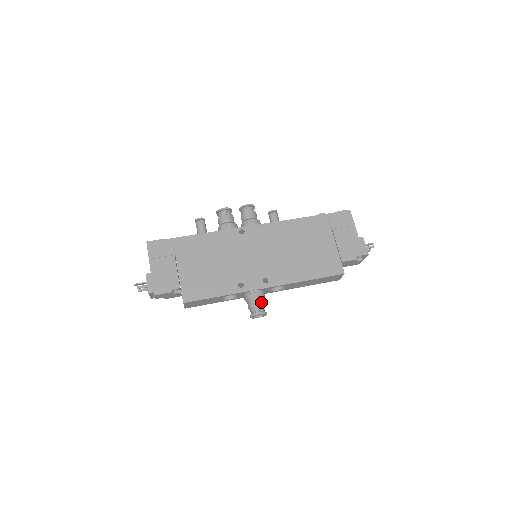
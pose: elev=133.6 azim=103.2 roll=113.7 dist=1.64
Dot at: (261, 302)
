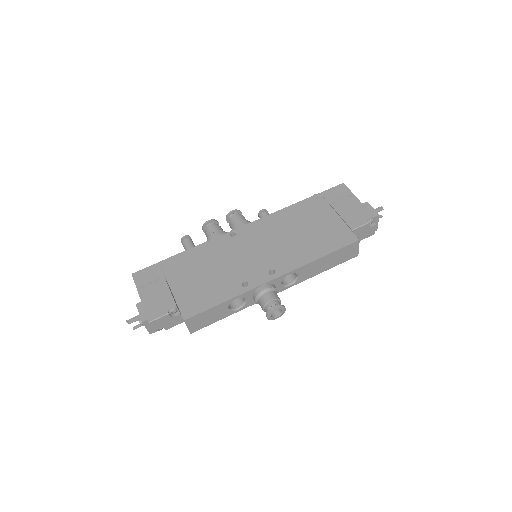
Dot at: (274, 296)
